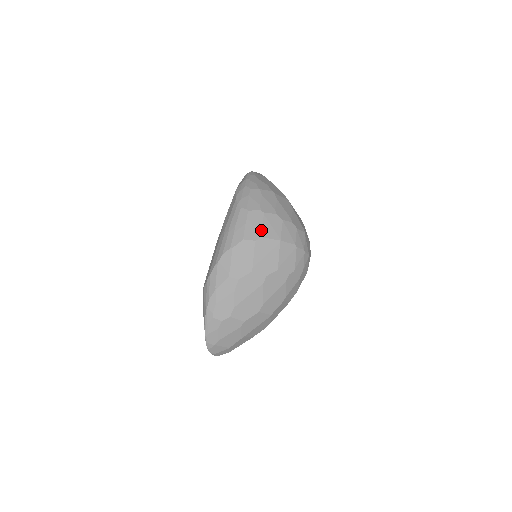
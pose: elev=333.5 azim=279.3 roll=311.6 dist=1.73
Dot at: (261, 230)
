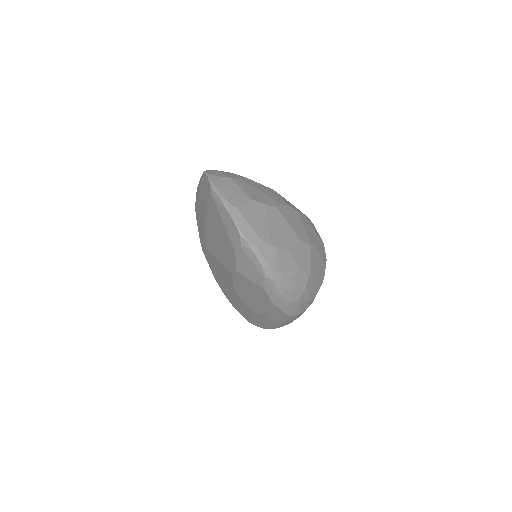
Dot at: occluded
